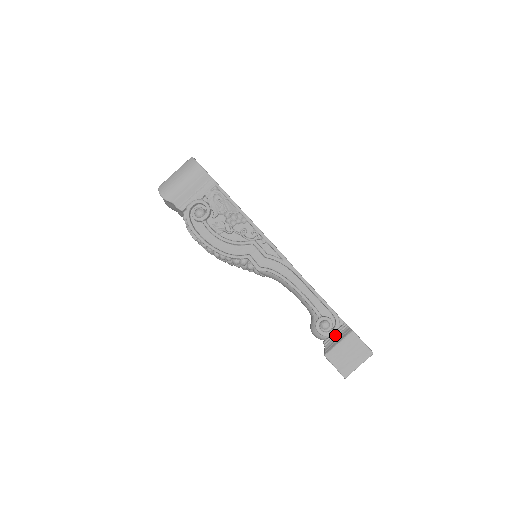
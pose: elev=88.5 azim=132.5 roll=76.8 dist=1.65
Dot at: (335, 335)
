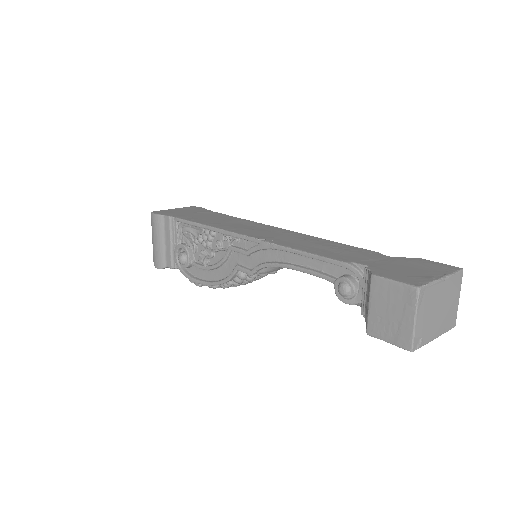
Dot at: (364, 294)
